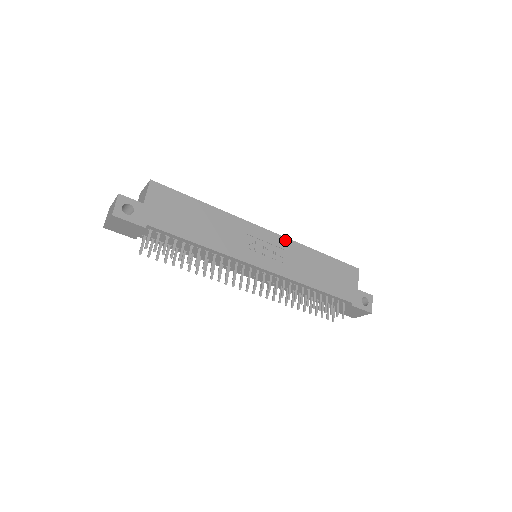
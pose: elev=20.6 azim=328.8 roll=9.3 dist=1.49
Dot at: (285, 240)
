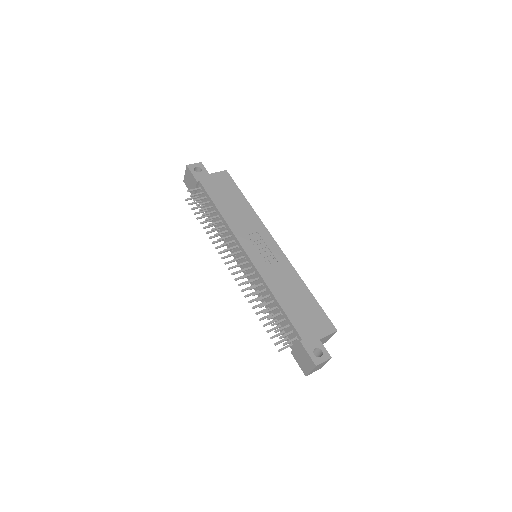
Dot at: (285, 259)
